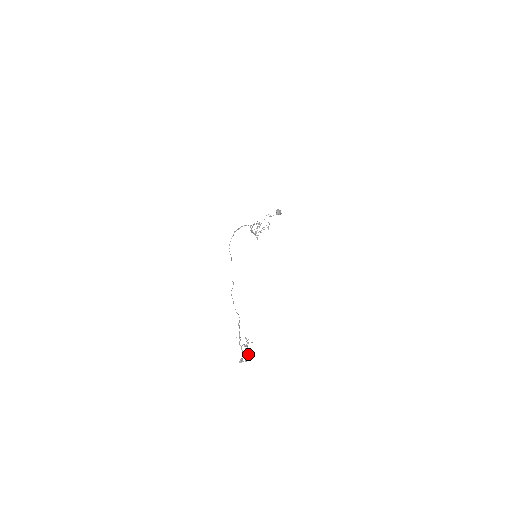
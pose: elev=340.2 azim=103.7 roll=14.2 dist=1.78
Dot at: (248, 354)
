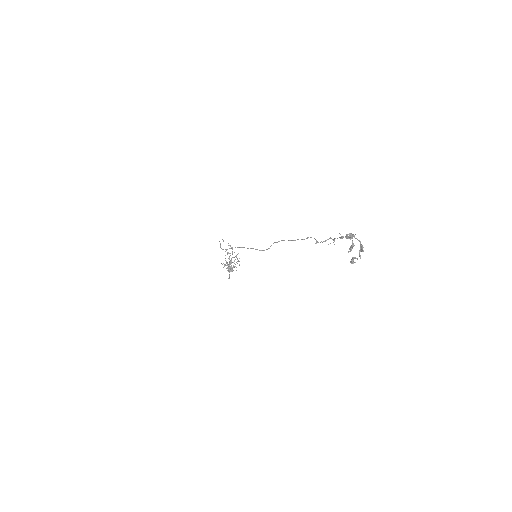
Dot at: (360, 243)
